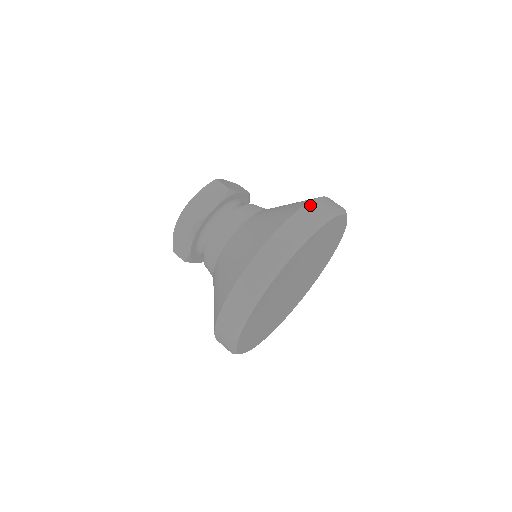
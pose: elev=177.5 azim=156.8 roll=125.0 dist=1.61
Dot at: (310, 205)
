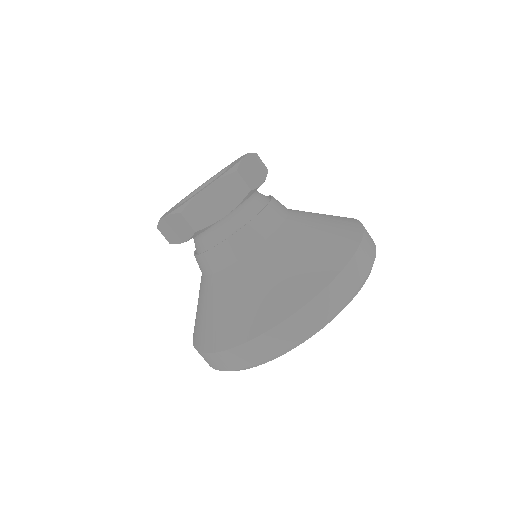
Dot at: occluded
